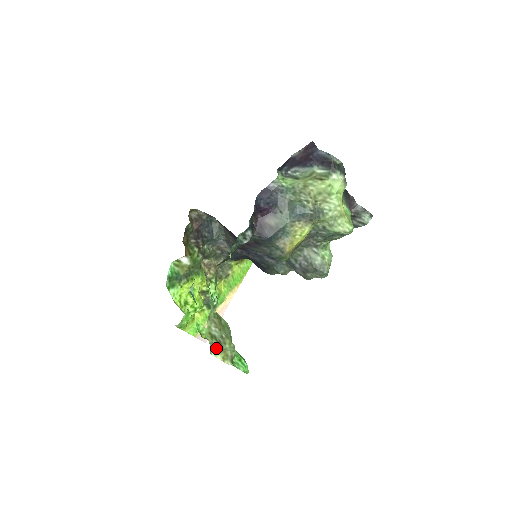
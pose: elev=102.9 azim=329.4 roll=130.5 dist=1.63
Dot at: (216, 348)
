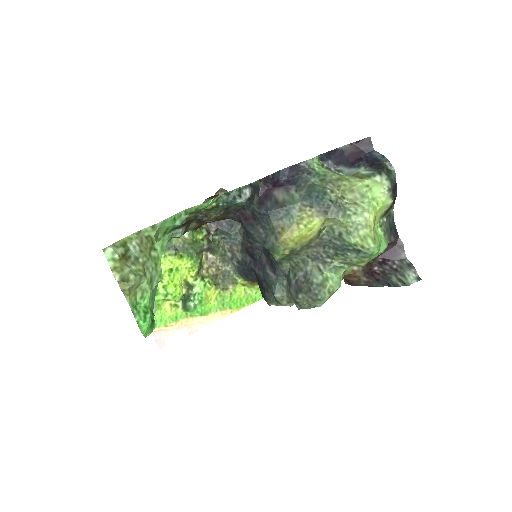
Dot at: (116, 253)
